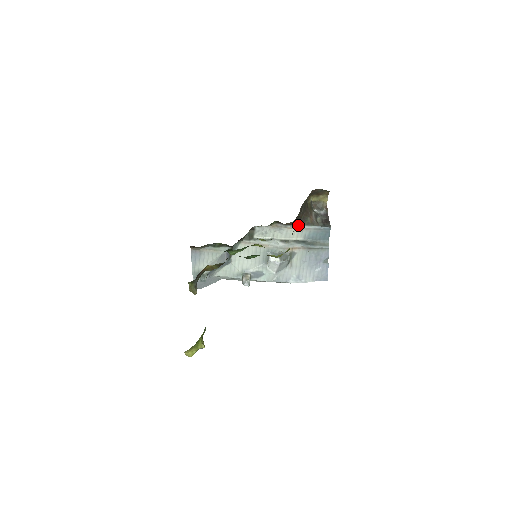
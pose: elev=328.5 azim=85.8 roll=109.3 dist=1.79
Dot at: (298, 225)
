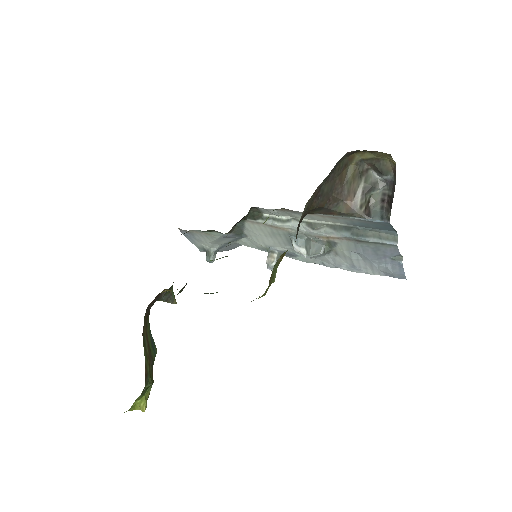
Dot at: (323, 213)
